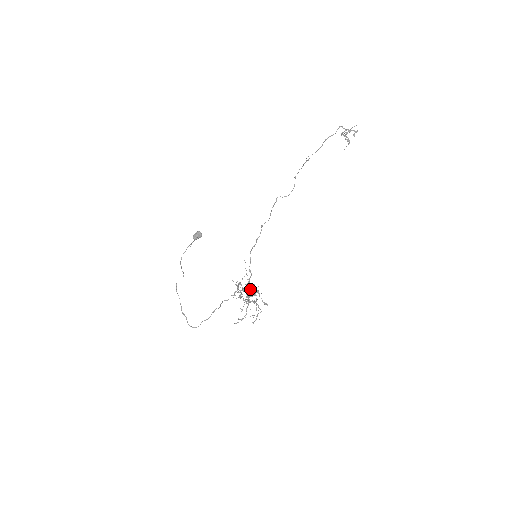
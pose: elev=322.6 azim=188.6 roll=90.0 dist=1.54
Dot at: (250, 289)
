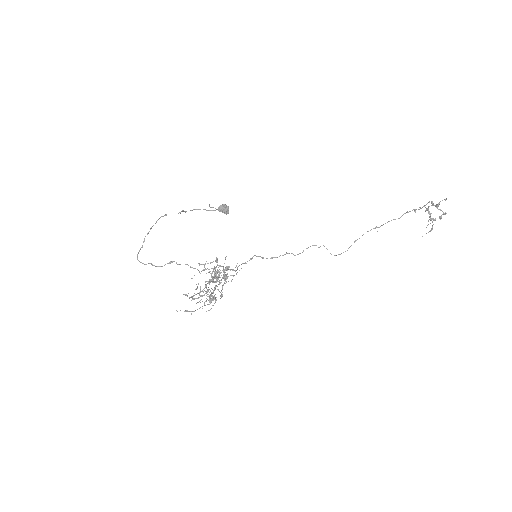
Dot at: (221, 266)
